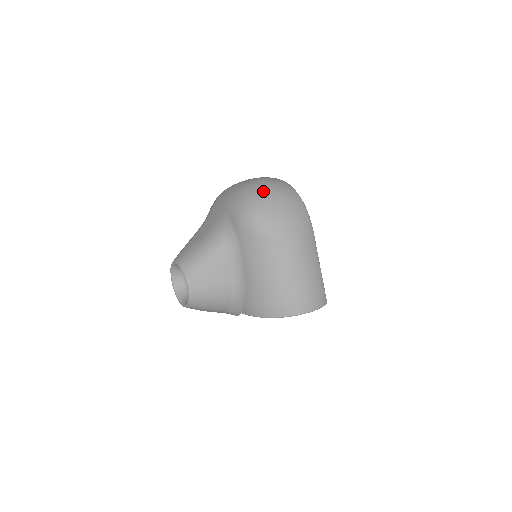
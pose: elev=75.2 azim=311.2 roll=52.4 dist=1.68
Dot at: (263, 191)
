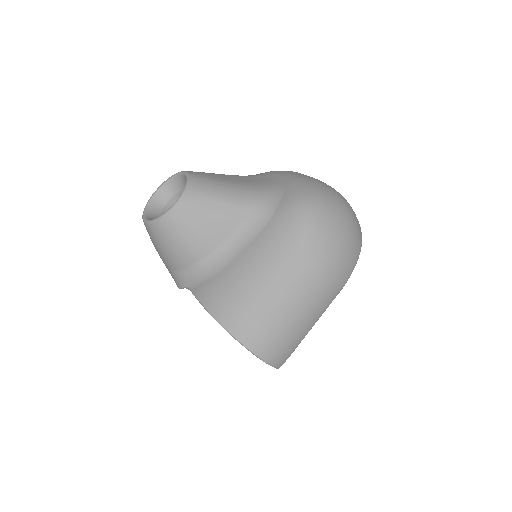
Dot at: (340, 204)
